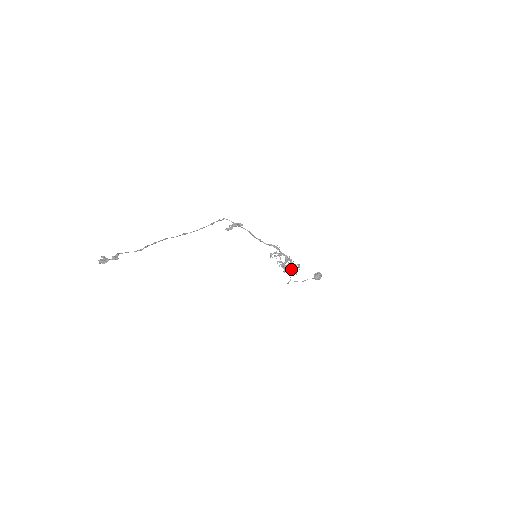
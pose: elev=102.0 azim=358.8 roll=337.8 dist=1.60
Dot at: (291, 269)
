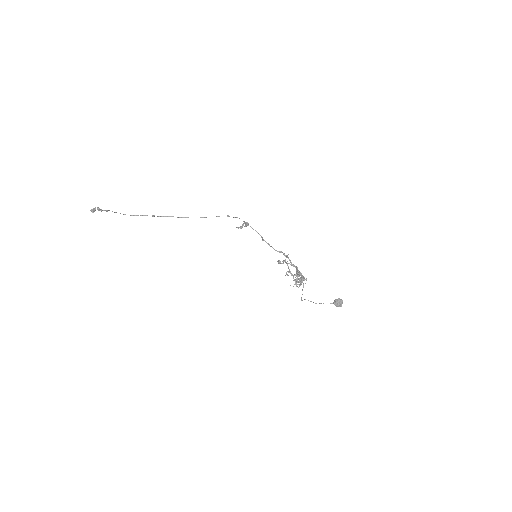
Dot at: (297, 281)
